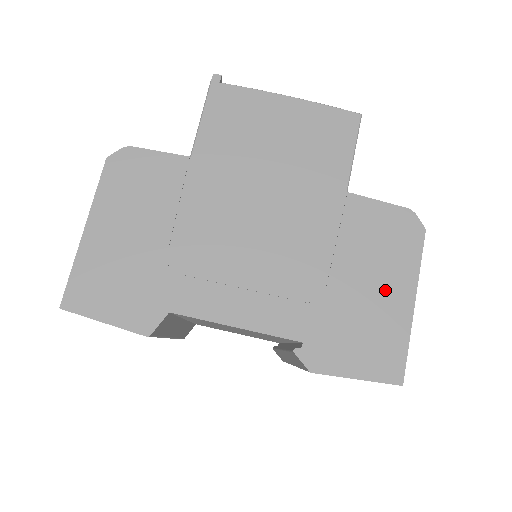
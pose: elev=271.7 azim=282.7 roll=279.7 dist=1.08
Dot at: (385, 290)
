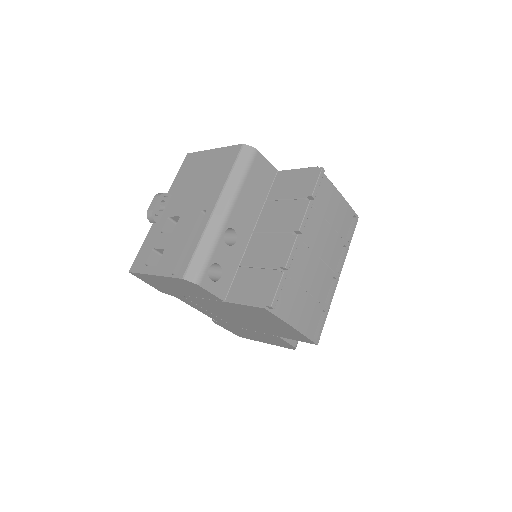
Dot at: (260, 339)
